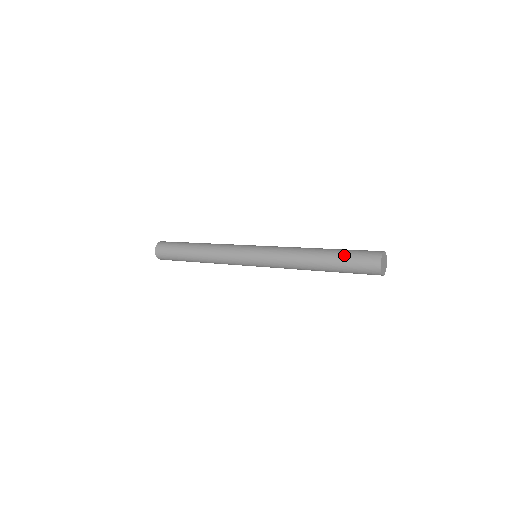
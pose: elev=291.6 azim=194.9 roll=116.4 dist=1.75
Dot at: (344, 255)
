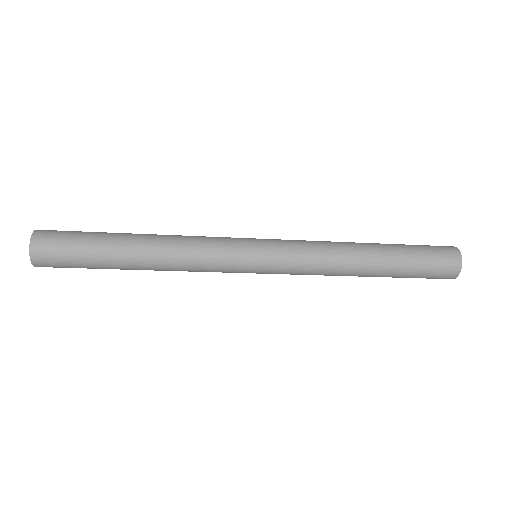
Dot at: (412, 256)
